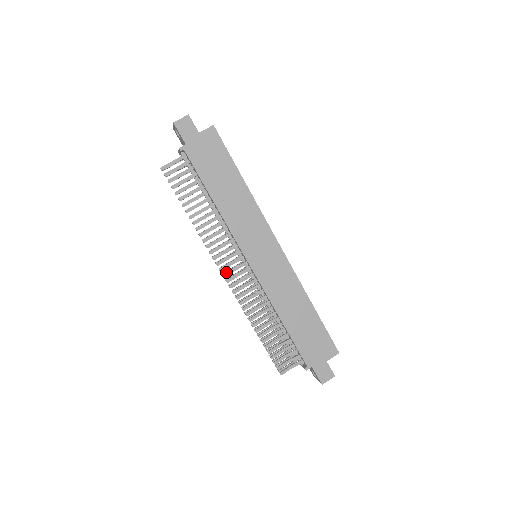
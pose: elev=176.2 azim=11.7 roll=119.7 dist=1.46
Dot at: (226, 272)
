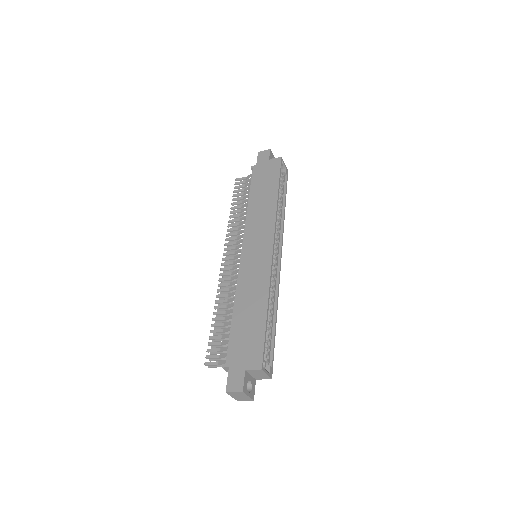
Dot at: (226, 257)
